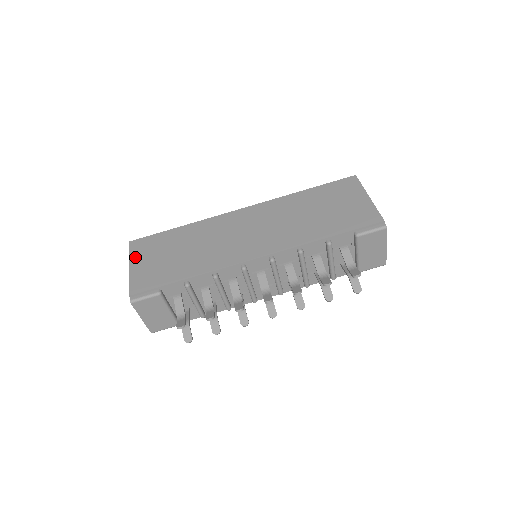
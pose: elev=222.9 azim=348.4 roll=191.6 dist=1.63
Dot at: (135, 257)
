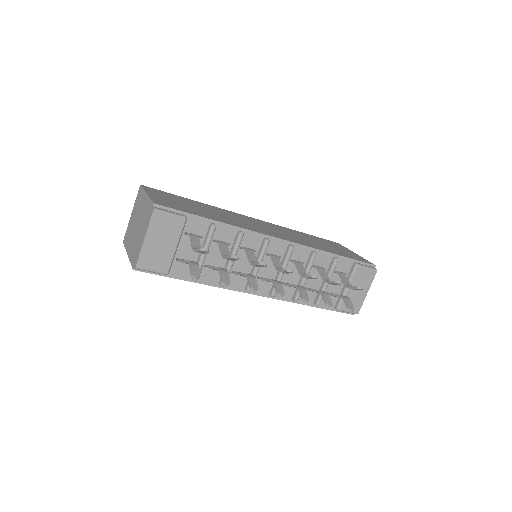
Dot at: (152, 192)
